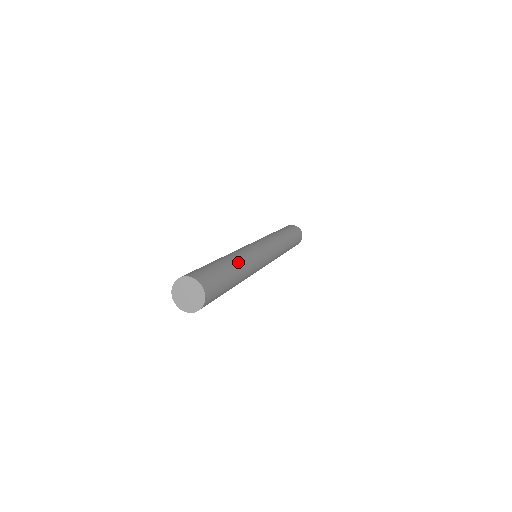
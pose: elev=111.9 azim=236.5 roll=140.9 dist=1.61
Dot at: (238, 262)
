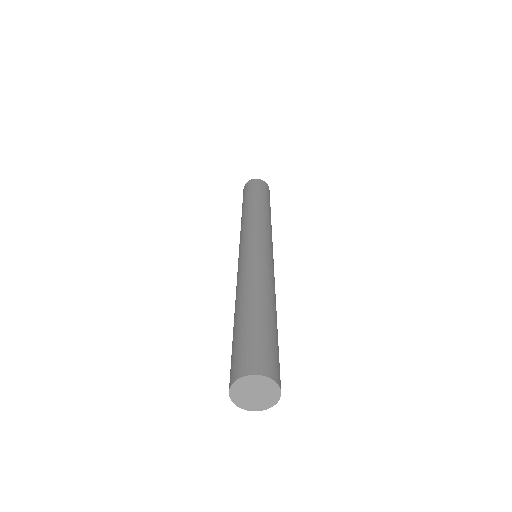
Dot at: (264, 295)
